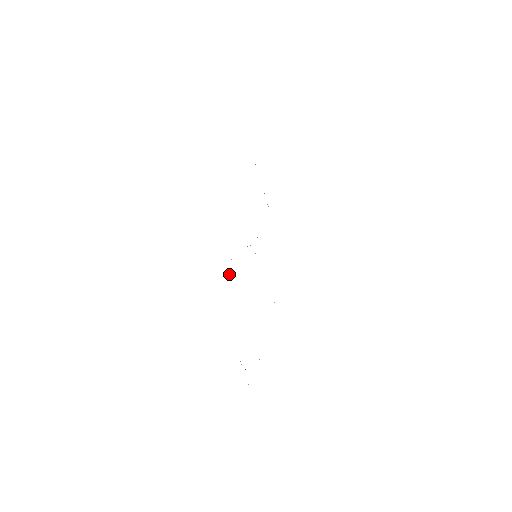
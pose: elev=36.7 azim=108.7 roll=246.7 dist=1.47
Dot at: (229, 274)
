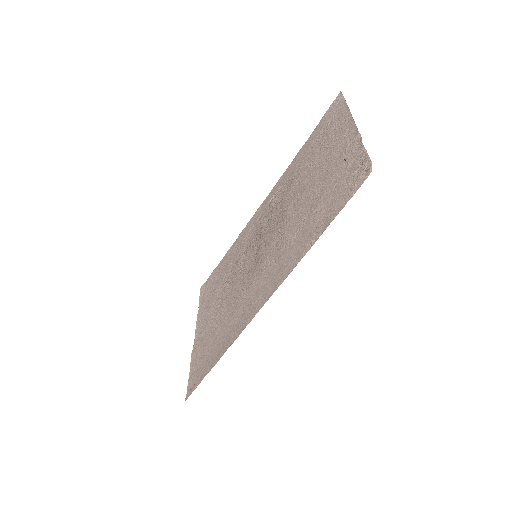
Dot at: (316, 152)
